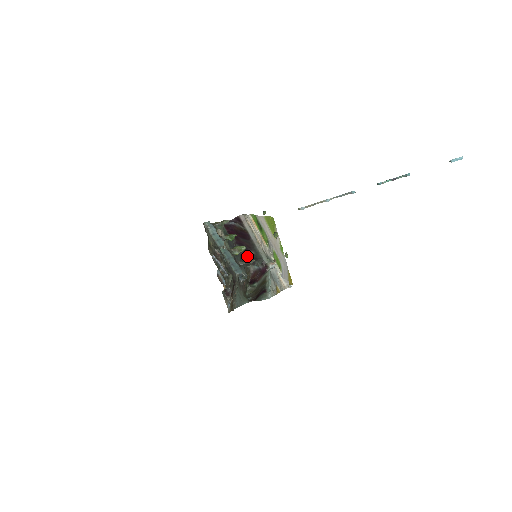
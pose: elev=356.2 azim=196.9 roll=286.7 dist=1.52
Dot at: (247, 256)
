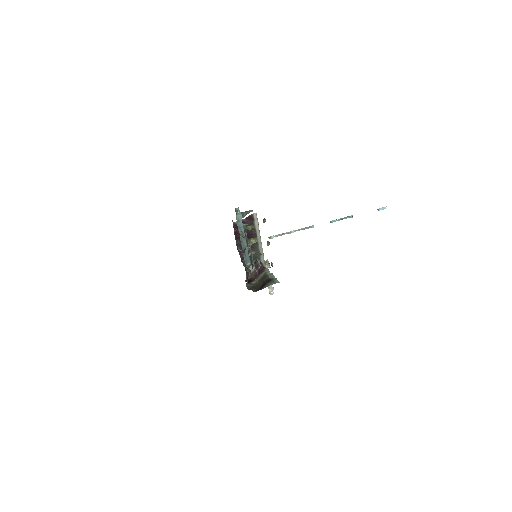
Dot at: occluded
